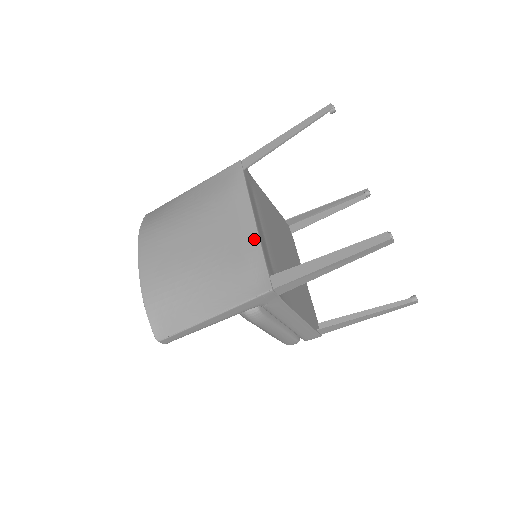
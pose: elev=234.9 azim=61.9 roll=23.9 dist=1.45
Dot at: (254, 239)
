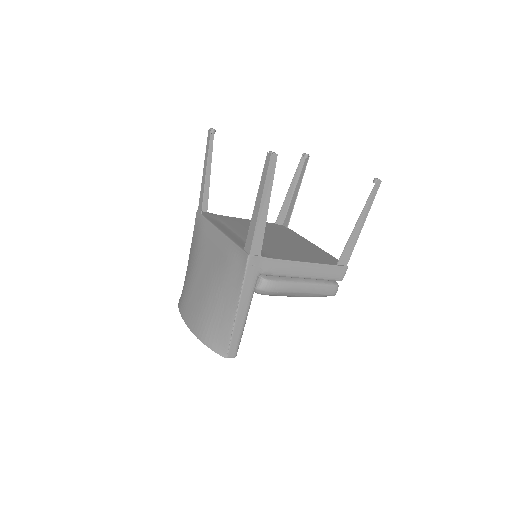
Dot at: (225, 241)
